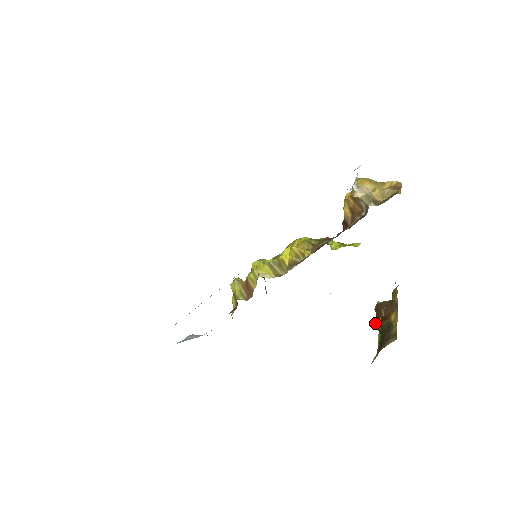
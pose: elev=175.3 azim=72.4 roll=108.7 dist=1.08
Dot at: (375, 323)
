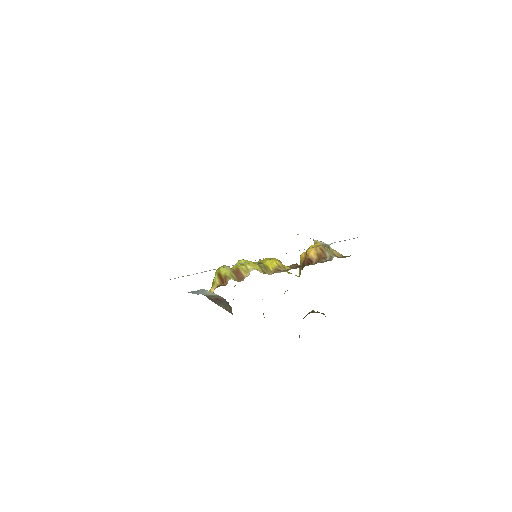
Dot at: occluded
